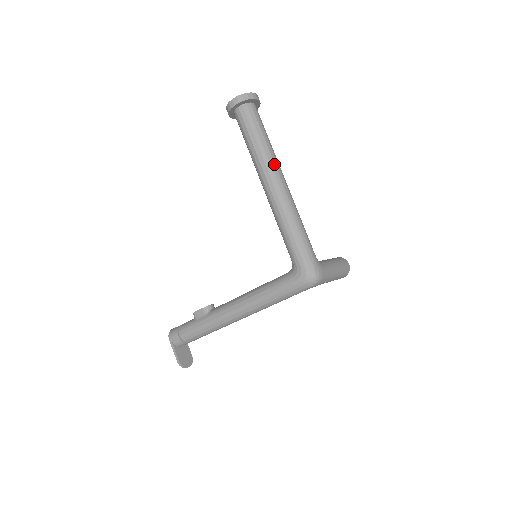
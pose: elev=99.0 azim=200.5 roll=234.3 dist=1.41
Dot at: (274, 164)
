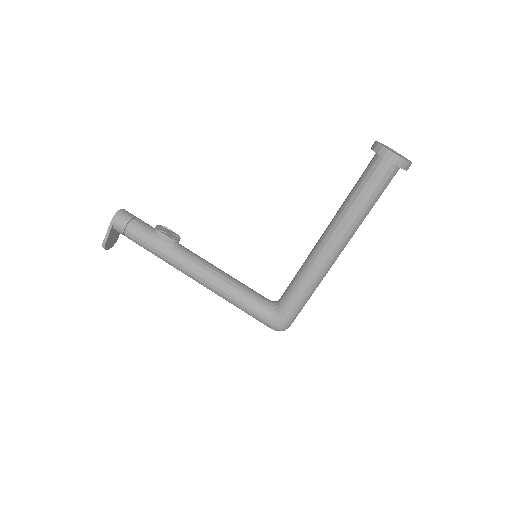
Dot at: (352, 235)
